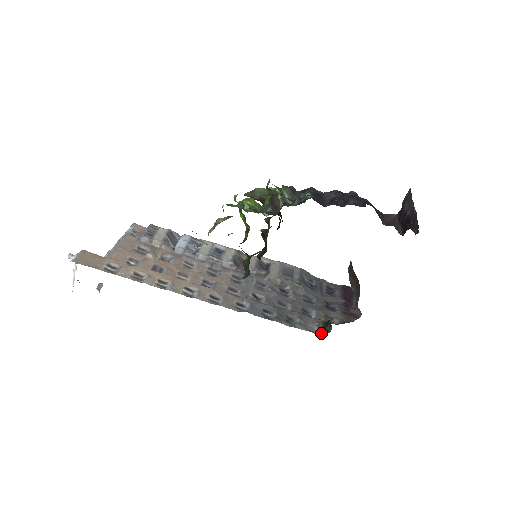
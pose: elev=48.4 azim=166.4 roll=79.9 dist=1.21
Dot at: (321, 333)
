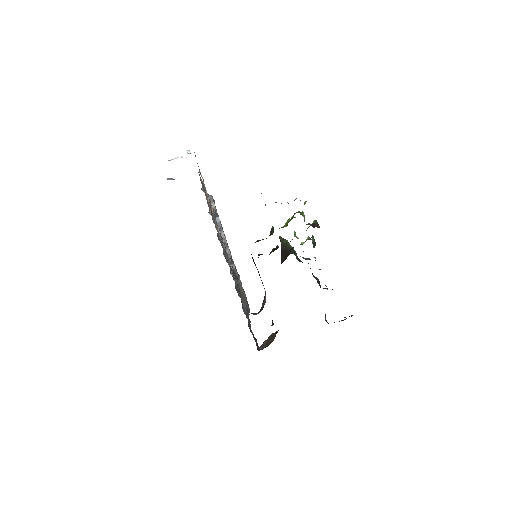
Dot at: occluded
